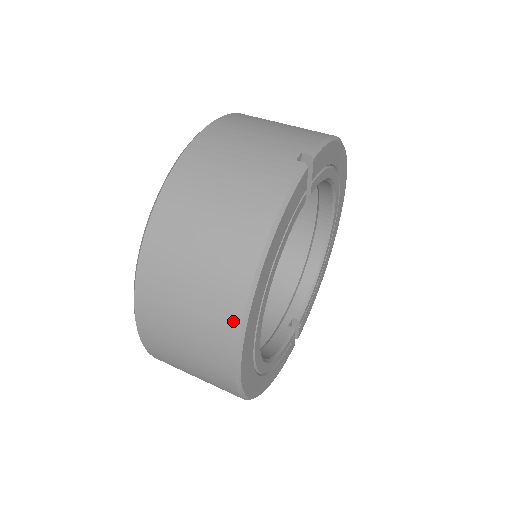
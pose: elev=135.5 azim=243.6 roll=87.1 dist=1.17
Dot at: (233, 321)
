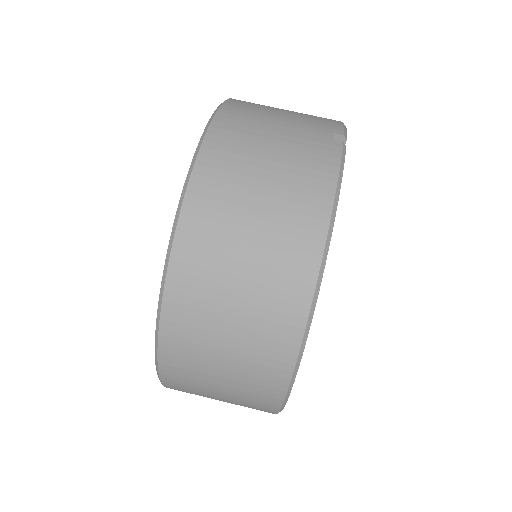
Dot at: (297, 317)
